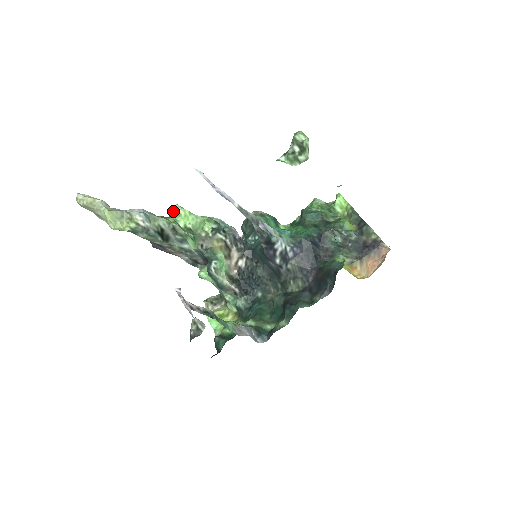
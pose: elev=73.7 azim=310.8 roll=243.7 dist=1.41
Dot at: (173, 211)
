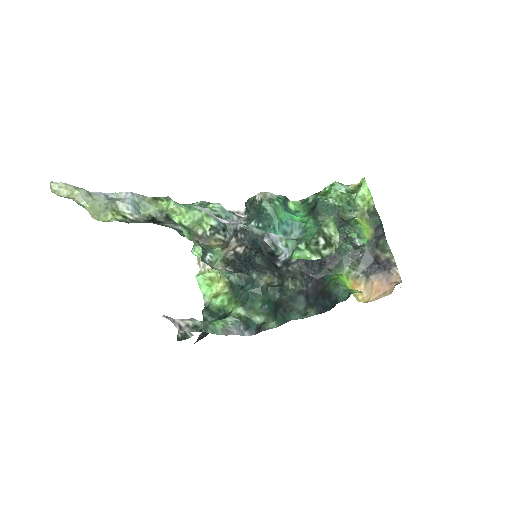
Dot at: (167, 207)
